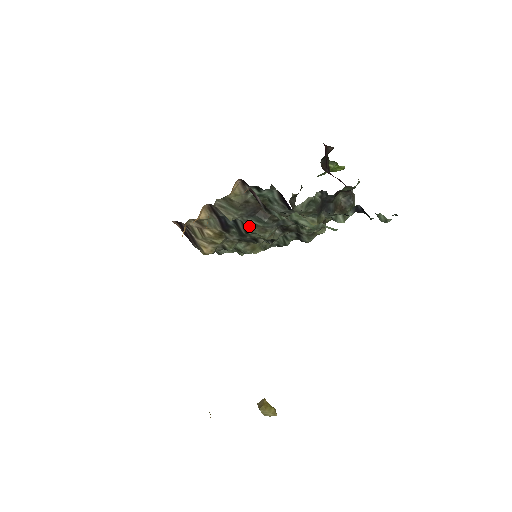
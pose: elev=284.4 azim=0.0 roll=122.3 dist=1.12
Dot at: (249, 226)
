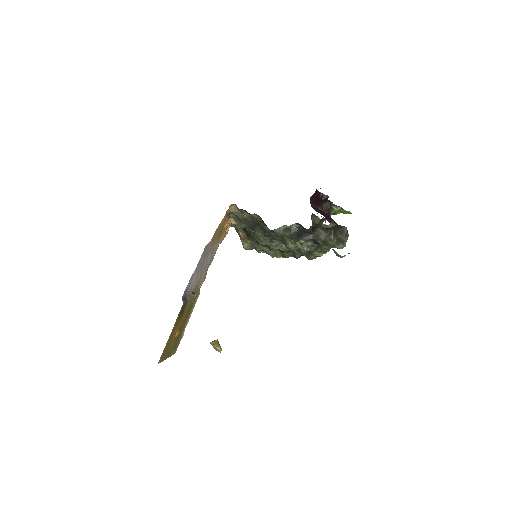
Dot at: (253, 235)
